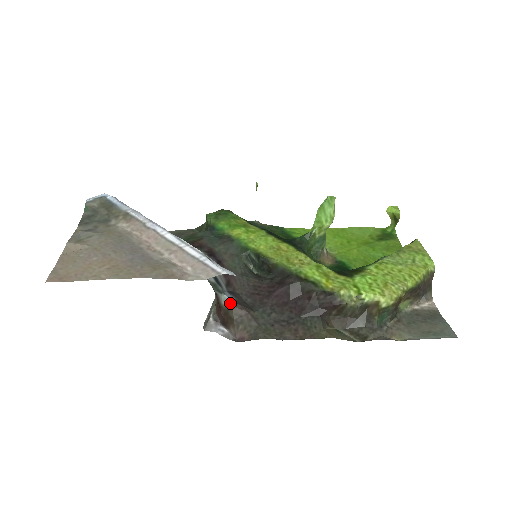
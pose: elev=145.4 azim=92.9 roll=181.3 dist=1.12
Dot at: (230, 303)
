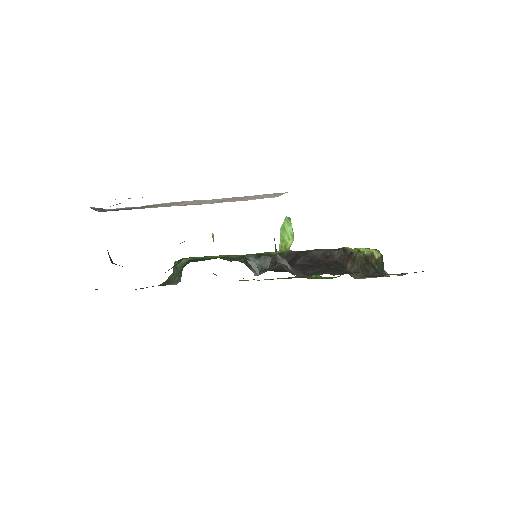
Dot at: (274, 259)
